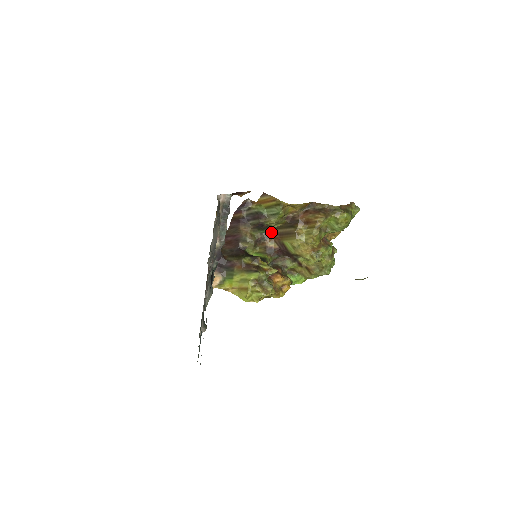
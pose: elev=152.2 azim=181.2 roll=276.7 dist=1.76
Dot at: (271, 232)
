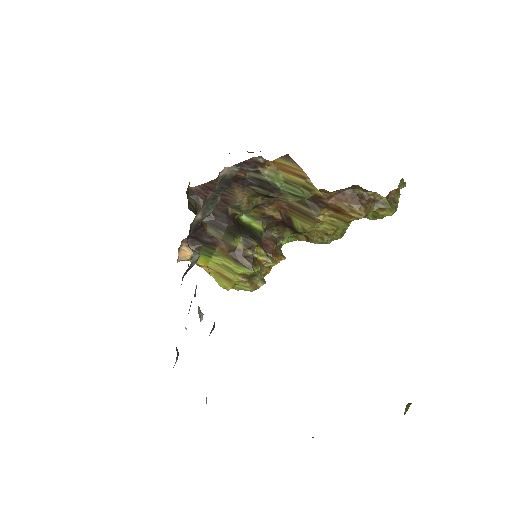
Dot at: (277, 198)
